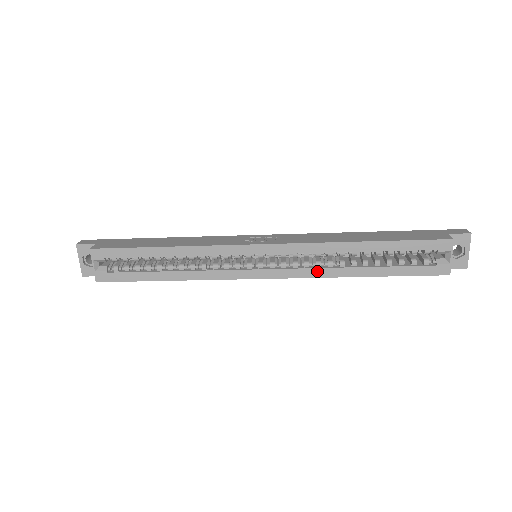
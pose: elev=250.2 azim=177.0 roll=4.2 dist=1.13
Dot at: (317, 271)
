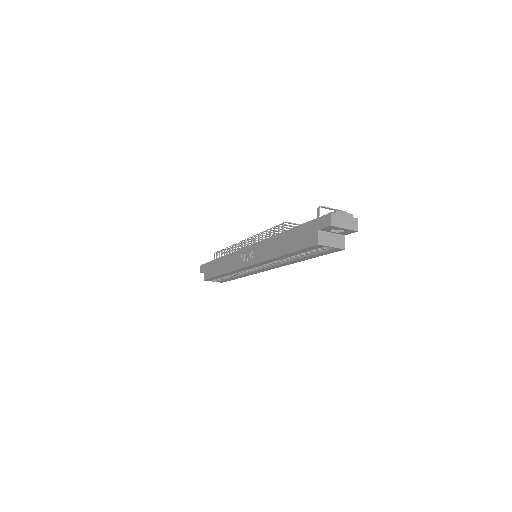
Dot at: (282, 265)
